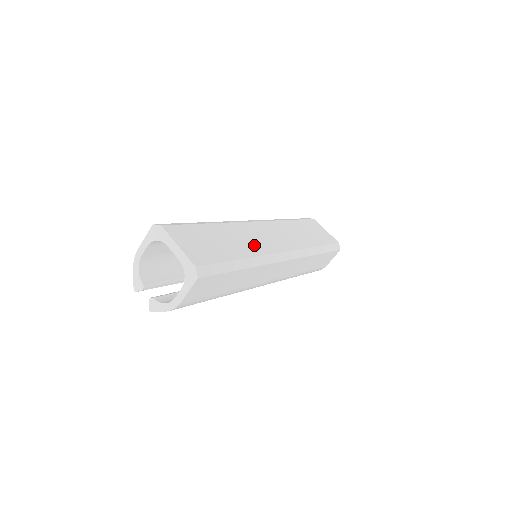
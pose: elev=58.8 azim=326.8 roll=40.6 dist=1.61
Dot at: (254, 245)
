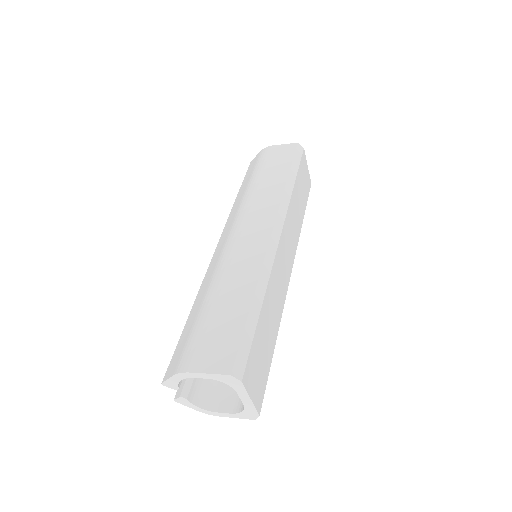
Dot at: (280, 299)
